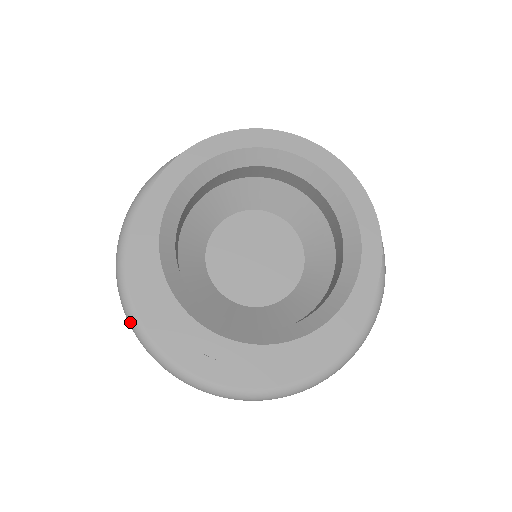
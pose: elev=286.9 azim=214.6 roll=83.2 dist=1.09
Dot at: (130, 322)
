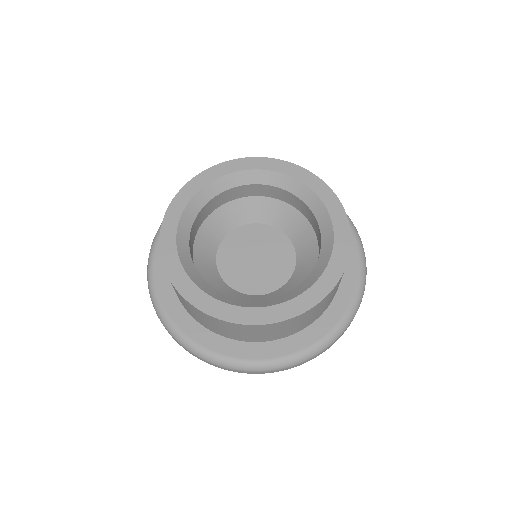
Dot at: (151, 295)
